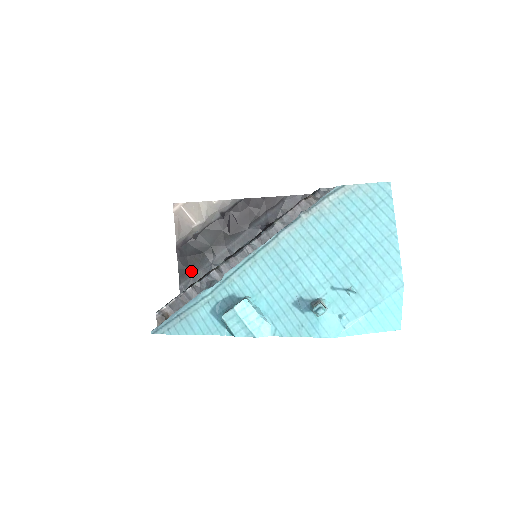
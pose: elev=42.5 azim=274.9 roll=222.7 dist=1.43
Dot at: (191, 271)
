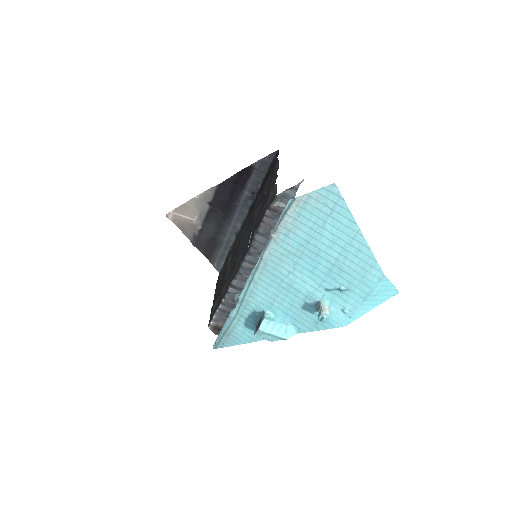
Dot at: (215, 253)
